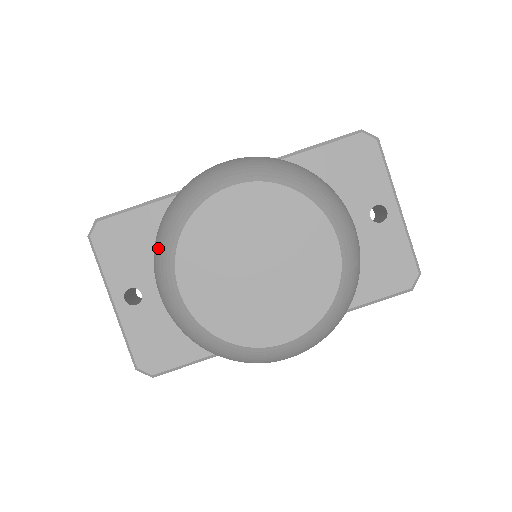
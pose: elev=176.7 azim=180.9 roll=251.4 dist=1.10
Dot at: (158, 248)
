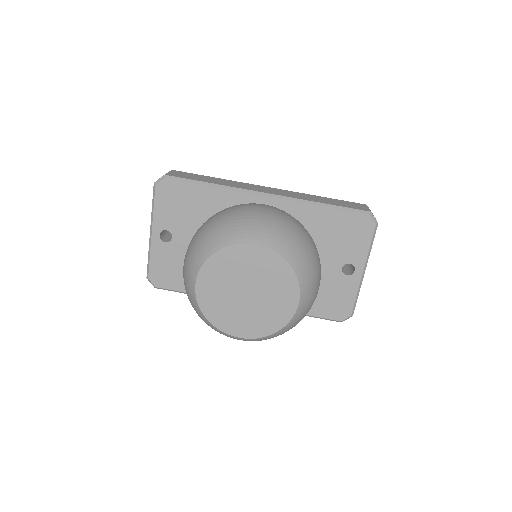
Dot at: (196, 247)
